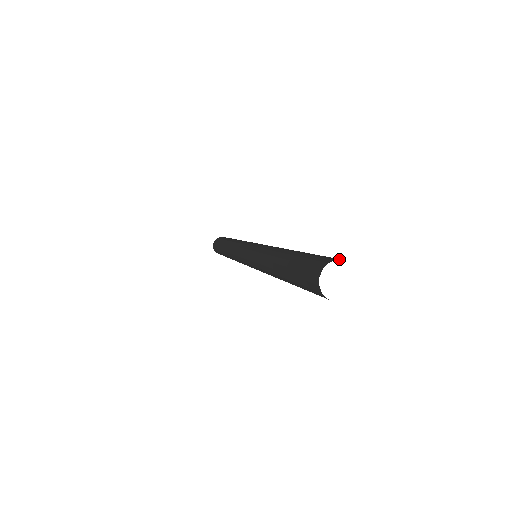
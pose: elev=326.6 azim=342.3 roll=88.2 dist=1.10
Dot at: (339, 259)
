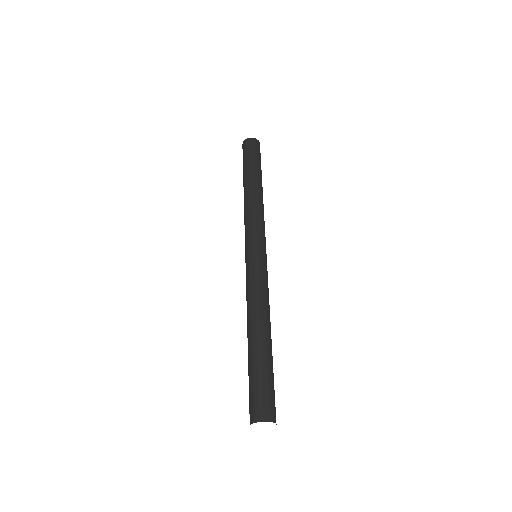
Dot at: (254, 419)
